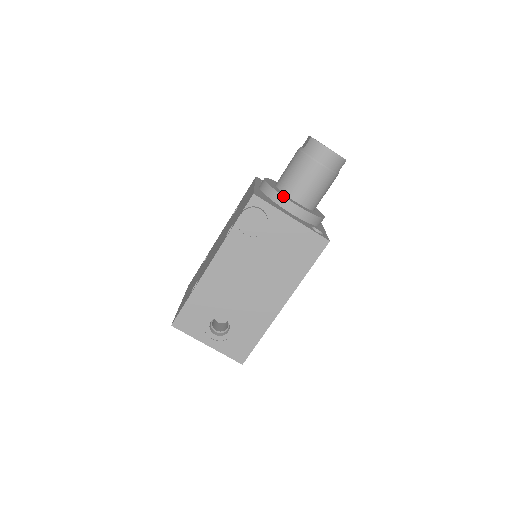
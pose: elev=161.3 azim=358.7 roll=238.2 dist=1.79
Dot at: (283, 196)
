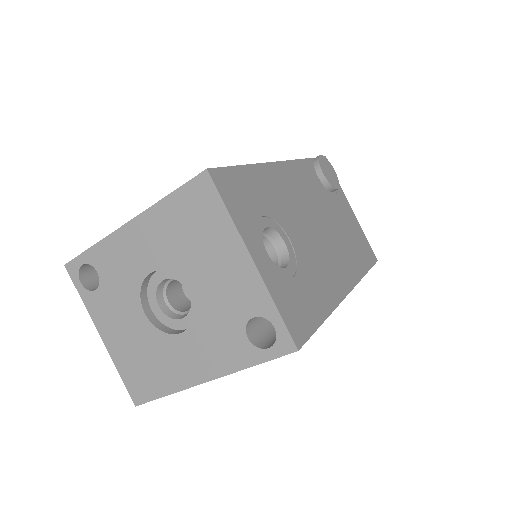
Dot at: occluded
